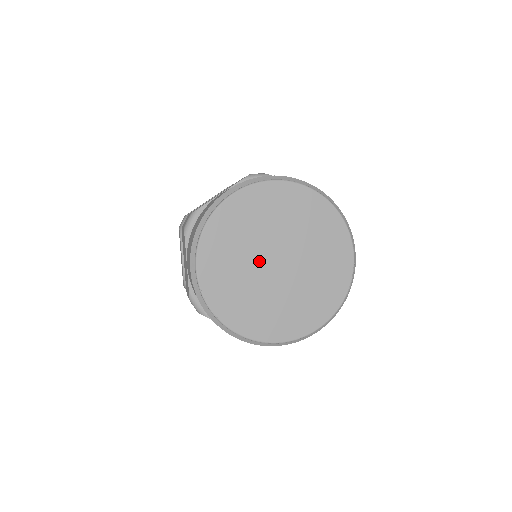
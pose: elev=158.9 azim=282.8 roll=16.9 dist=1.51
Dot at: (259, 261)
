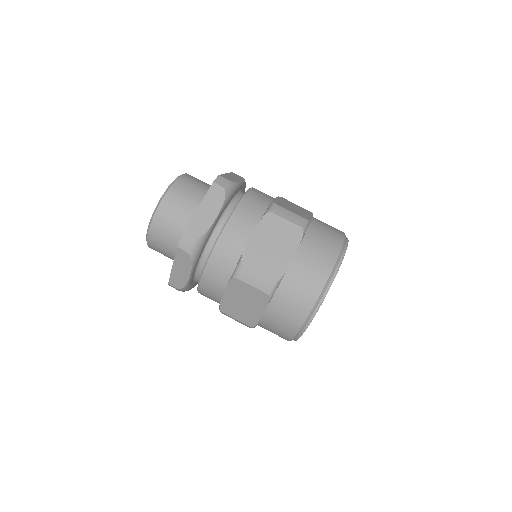
Dot at: occluded
